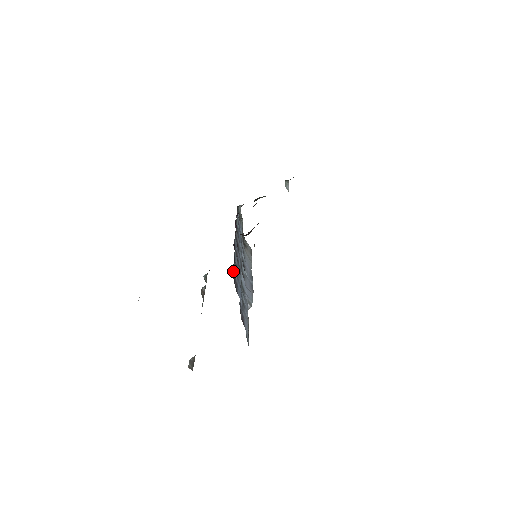
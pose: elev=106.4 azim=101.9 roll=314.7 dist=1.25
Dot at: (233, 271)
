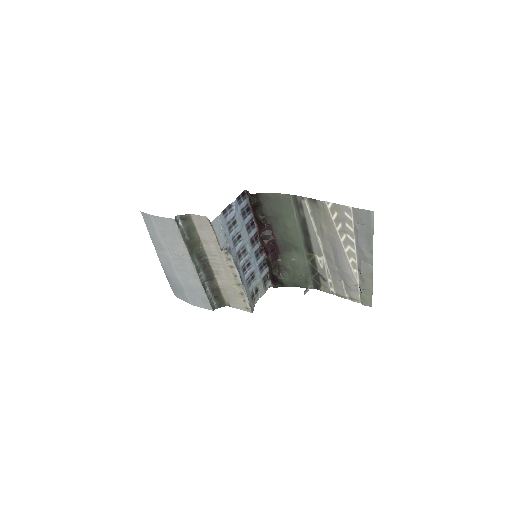
Dot at: (245, 193)
